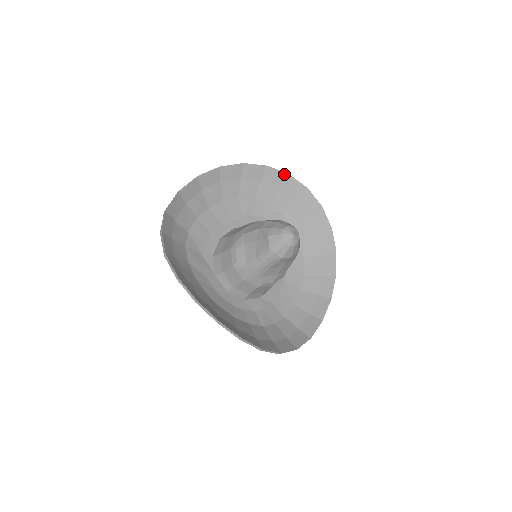
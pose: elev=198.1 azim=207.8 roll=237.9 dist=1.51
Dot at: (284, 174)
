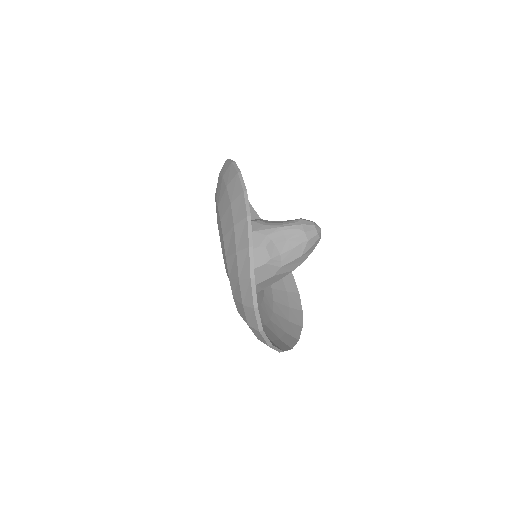
Dot at: occluded
